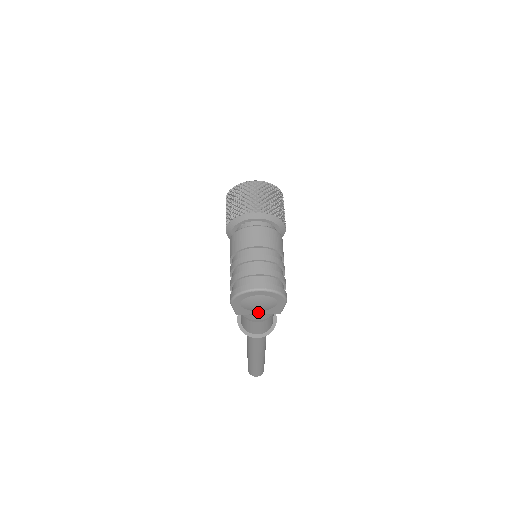
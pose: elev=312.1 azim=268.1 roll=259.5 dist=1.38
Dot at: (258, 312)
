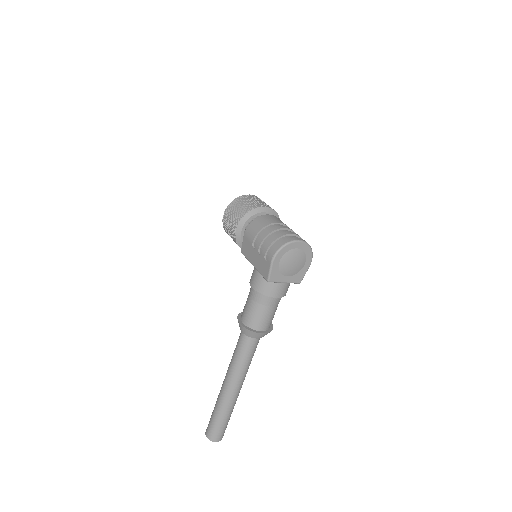
Dot at: (286, 278)
